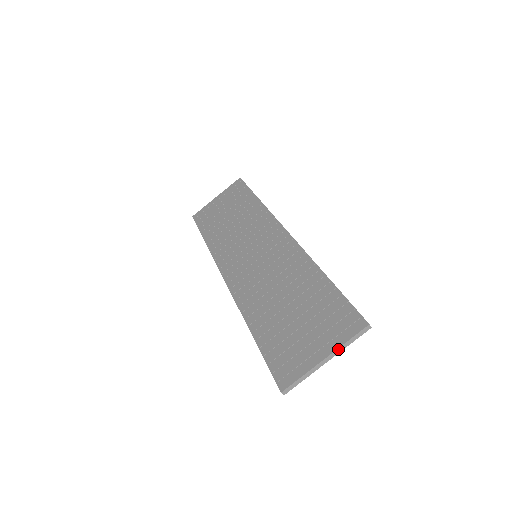
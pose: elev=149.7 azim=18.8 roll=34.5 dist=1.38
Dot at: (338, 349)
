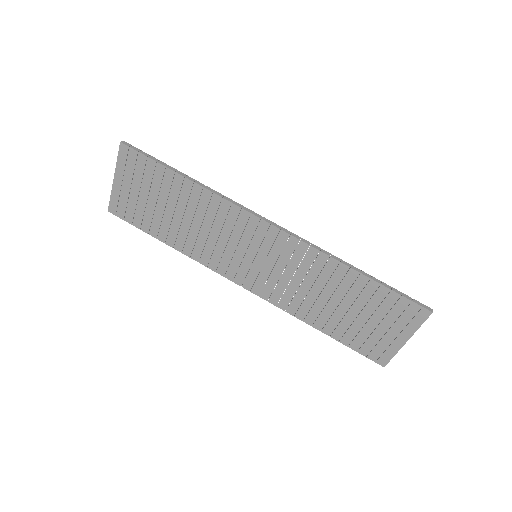
Dot at: occluded
